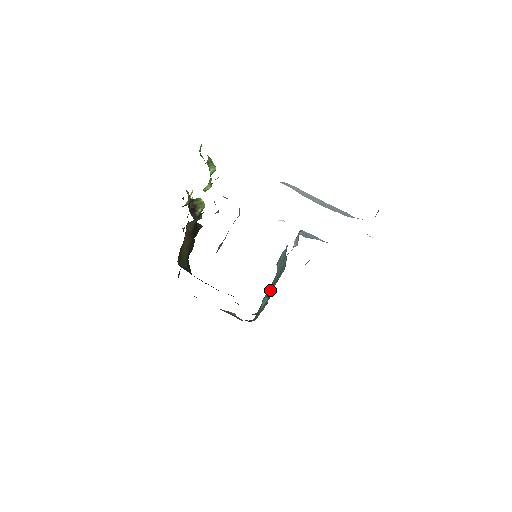
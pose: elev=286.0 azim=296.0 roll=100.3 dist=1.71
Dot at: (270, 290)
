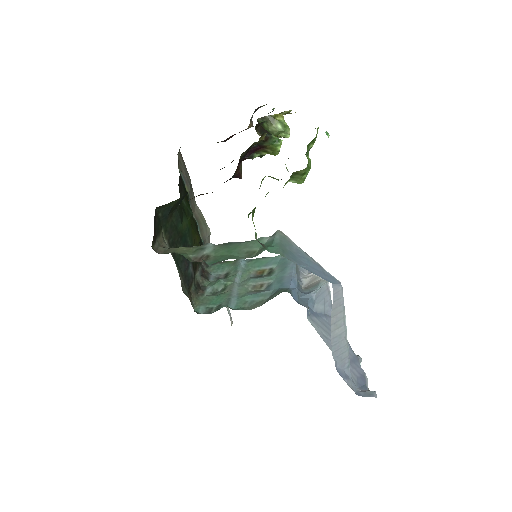
Dot at: (223, 298)
